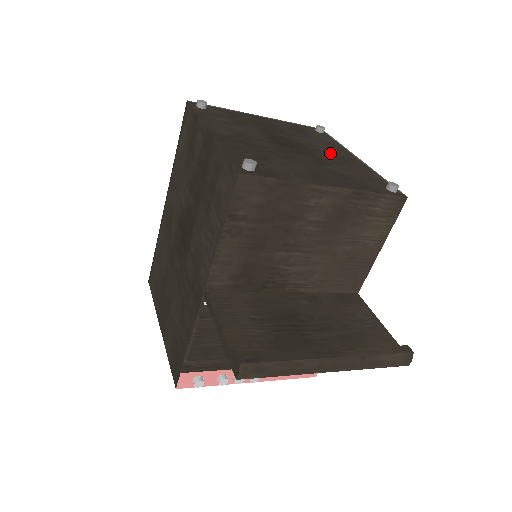
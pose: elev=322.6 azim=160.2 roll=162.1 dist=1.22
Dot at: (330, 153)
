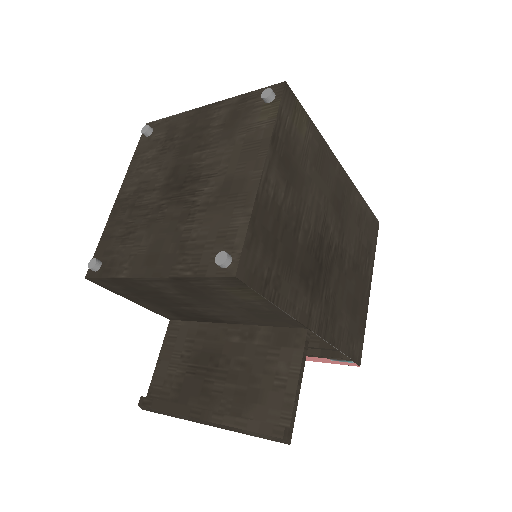
Dot at: (223, 177)
